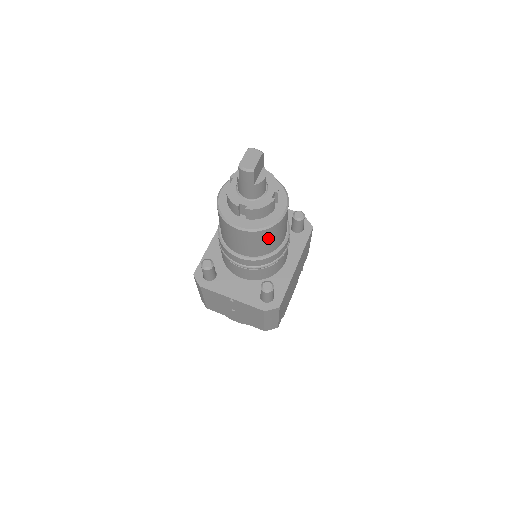
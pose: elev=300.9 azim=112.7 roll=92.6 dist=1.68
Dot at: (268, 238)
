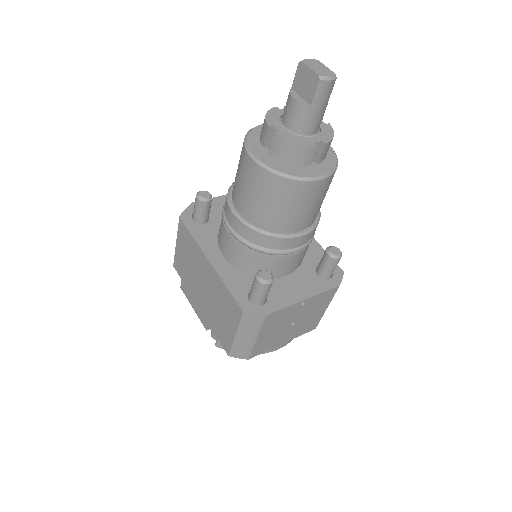
Dot at: occluded
